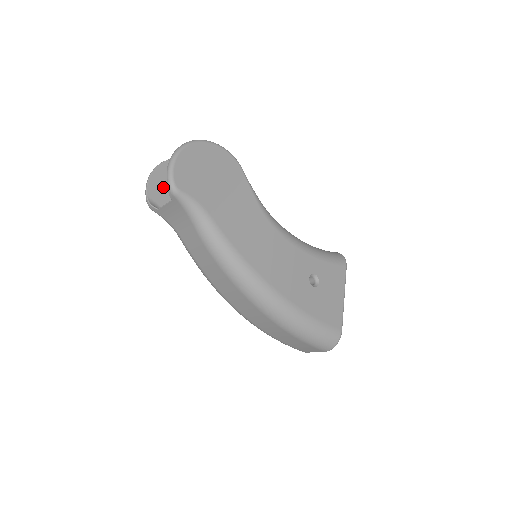
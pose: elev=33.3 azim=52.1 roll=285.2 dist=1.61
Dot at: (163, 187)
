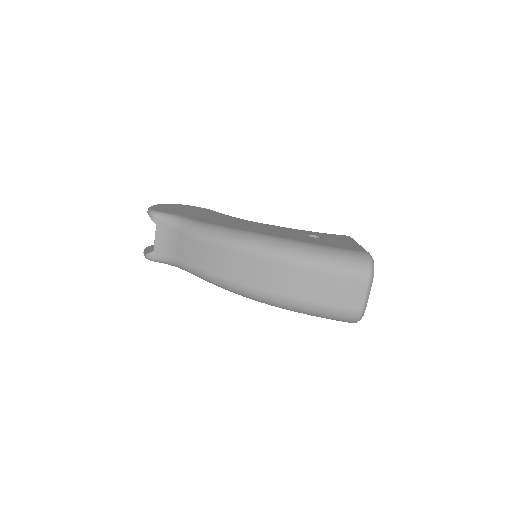
Dot at: occluded
